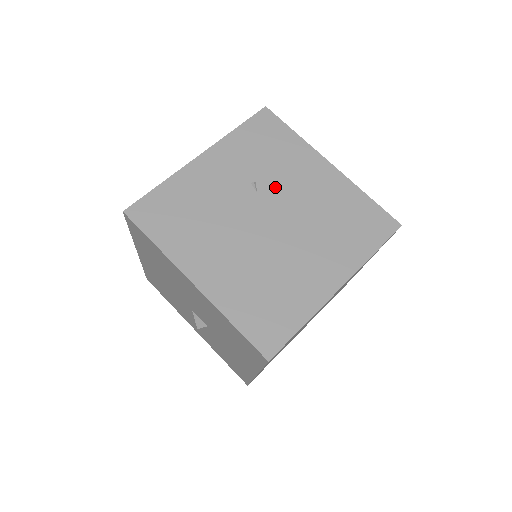
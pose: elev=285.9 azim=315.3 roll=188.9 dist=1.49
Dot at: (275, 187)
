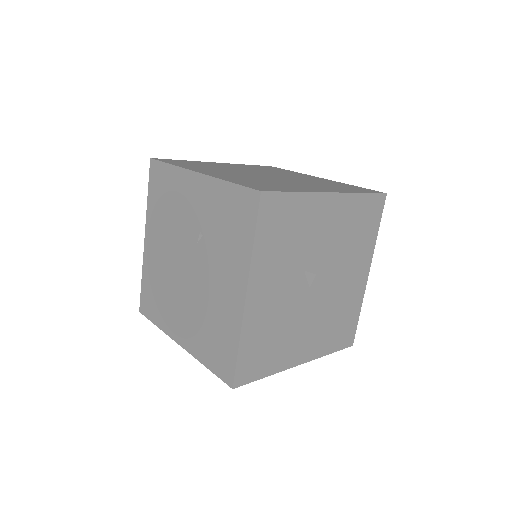
Dot at: (207, 255)
